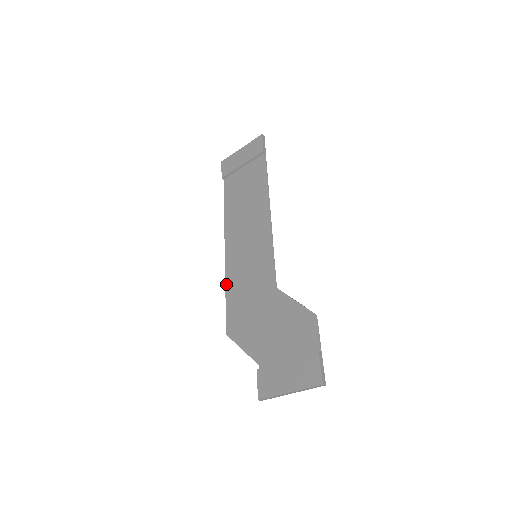
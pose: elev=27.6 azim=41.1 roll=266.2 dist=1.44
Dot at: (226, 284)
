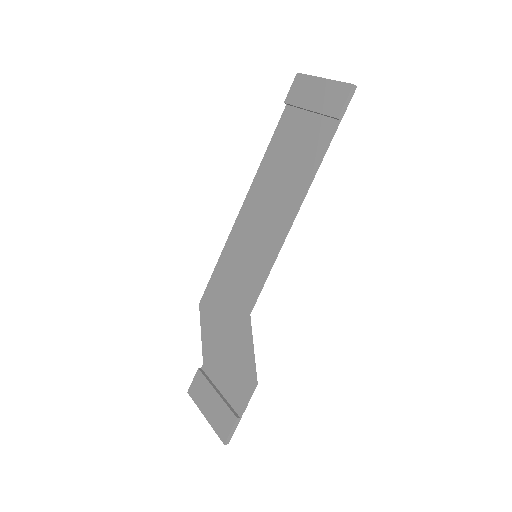
Dot at: (222, 253)
